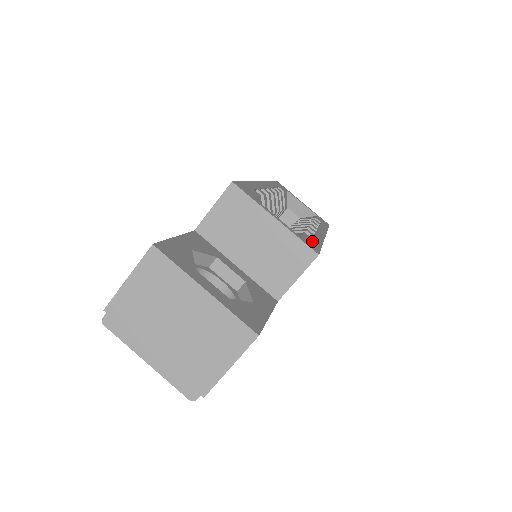
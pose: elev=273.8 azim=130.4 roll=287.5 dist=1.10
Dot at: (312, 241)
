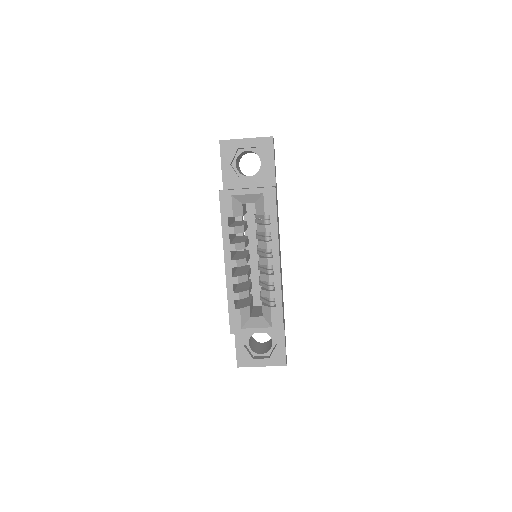
Dot at: (277, 314)
